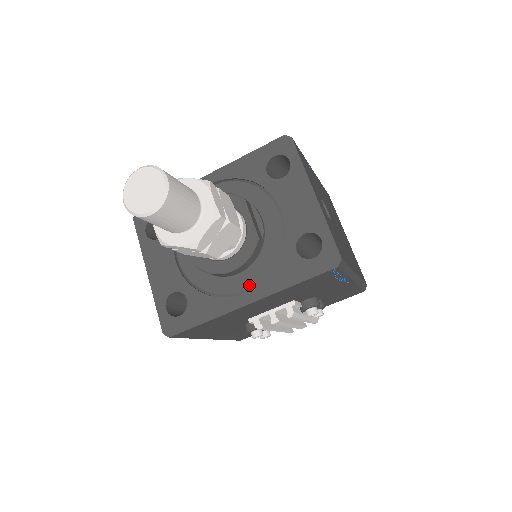
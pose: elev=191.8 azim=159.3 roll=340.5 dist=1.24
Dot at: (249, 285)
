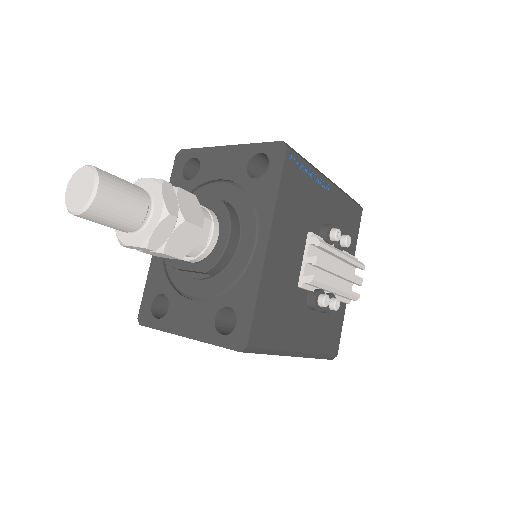
Dot at: (253, 236)
